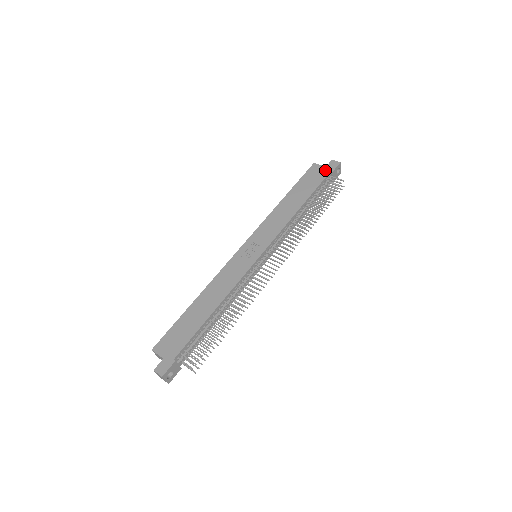
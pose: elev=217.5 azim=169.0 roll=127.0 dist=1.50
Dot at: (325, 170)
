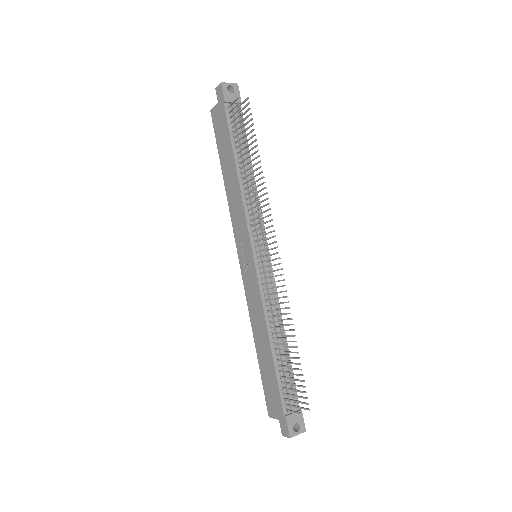
Dot at: (220, 108)
